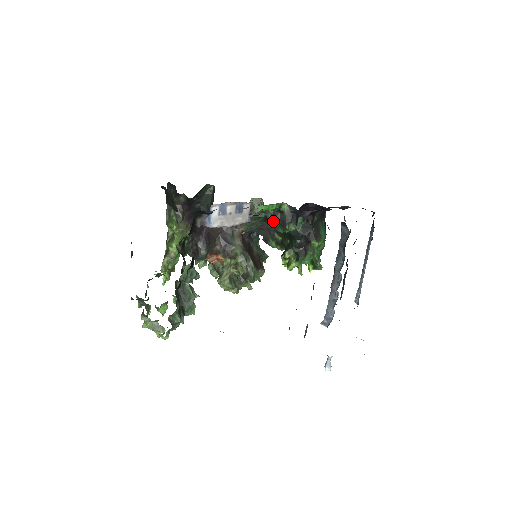
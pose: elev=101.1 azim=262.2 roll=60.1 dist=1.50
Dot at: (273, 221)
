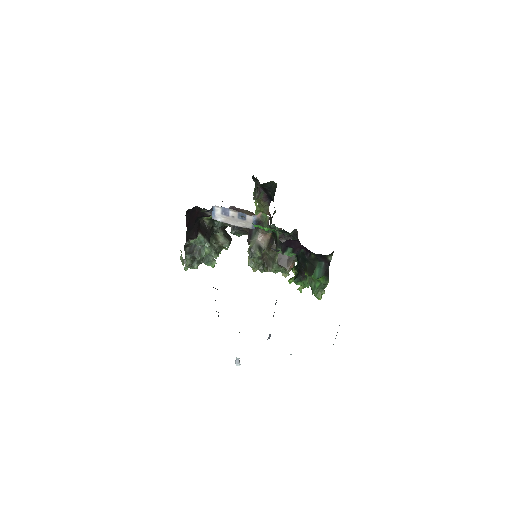
Dot at: occluded
